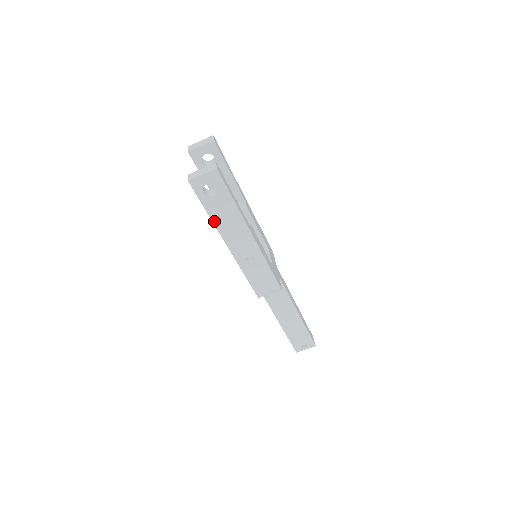
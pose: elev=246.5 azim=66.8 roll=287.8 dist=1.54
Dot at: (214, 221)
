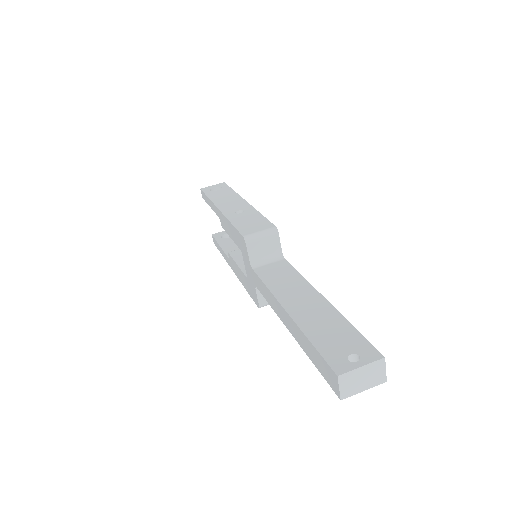
Dot at: (212, 200)
